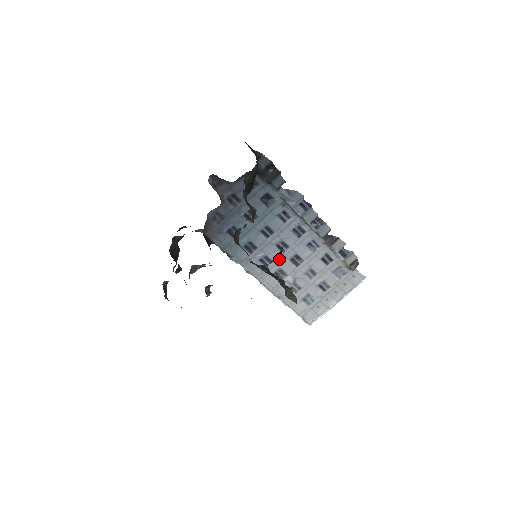
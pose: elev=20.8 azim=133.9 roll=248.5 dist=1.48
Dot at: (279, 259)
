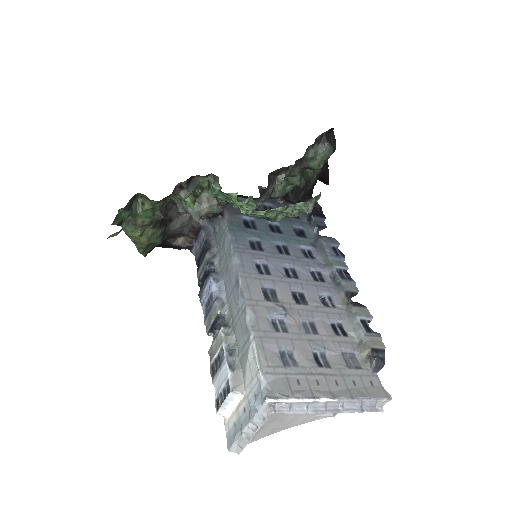
Dot at: (280, 279)
